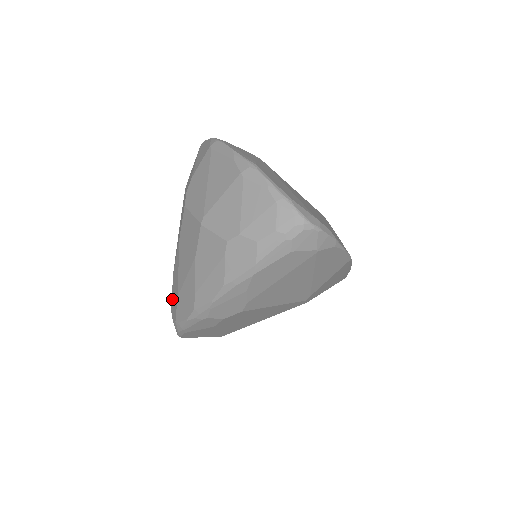
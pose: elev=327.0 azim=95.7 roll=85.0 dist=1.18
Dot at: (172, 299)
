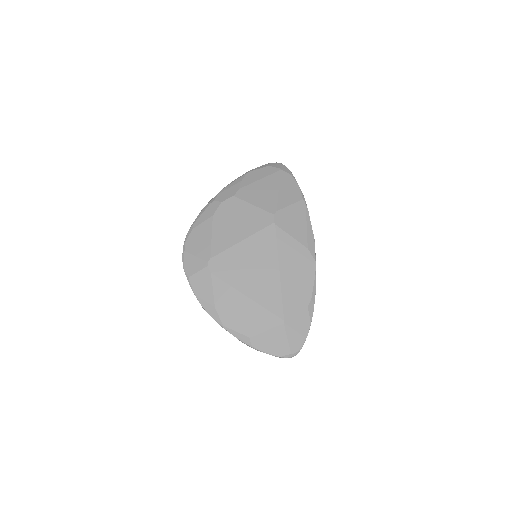
Dot at: occluded
